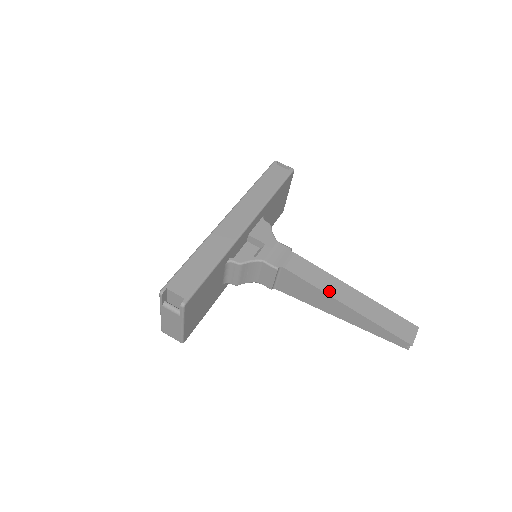
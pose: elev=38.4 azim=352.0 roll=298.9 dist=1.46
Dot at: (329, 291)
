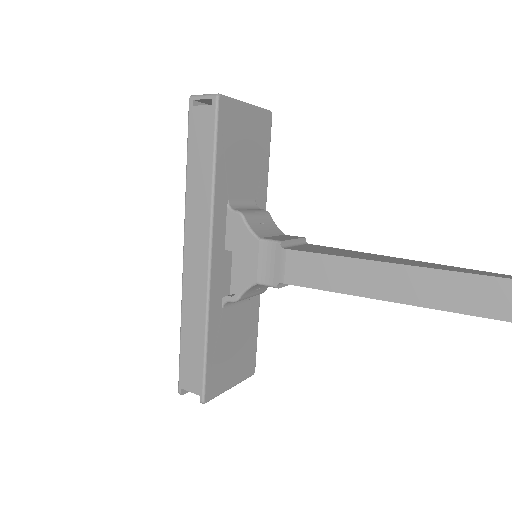
Dot at: (356, 289)
